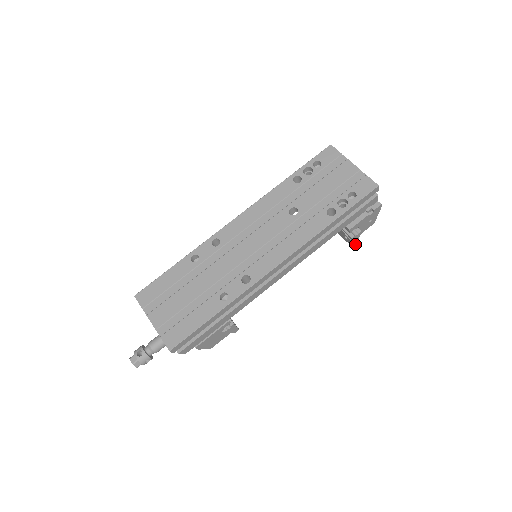
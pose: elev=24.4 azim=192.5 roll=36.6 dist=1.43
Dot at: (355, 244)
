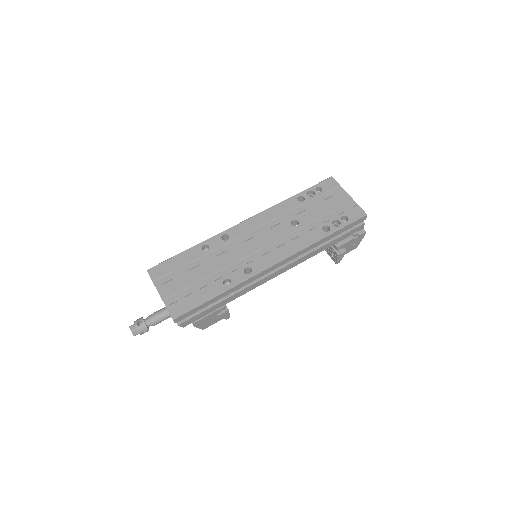
Dot at: (339, 262)
